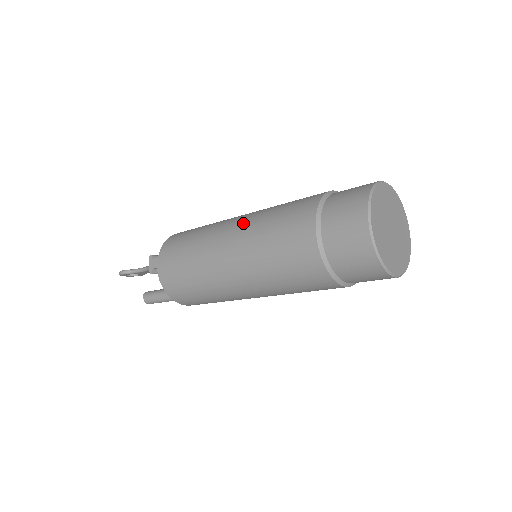
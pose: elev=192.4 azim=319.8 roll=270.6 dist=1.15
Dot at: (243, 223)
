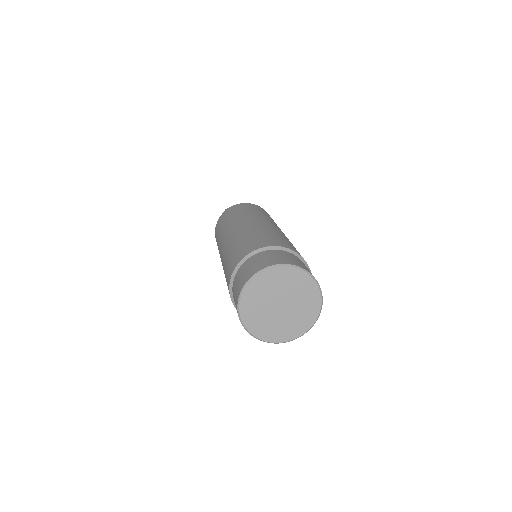
Dot at: (228, 241)
